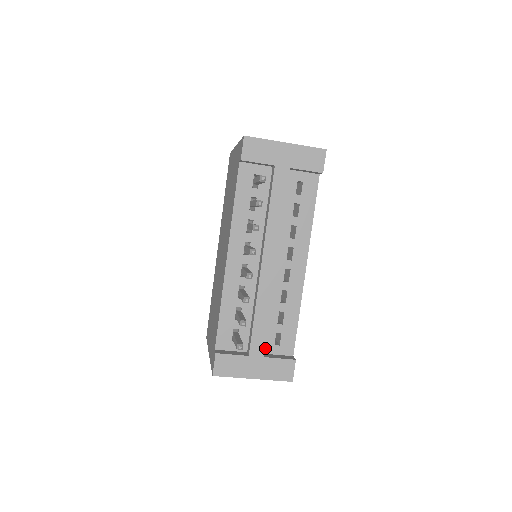
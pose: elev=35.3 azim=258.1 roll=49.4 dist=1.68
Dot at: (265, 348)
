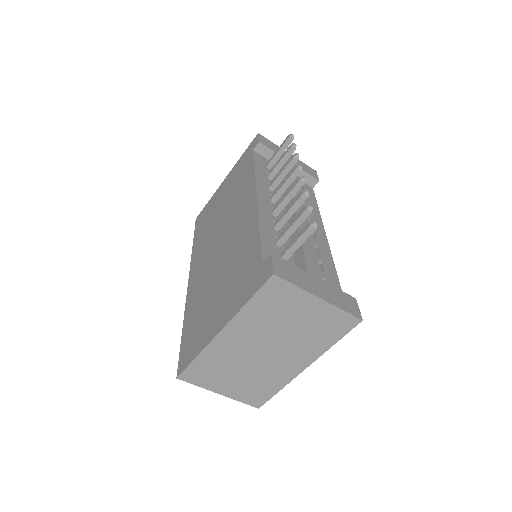
Dot at: occluded
